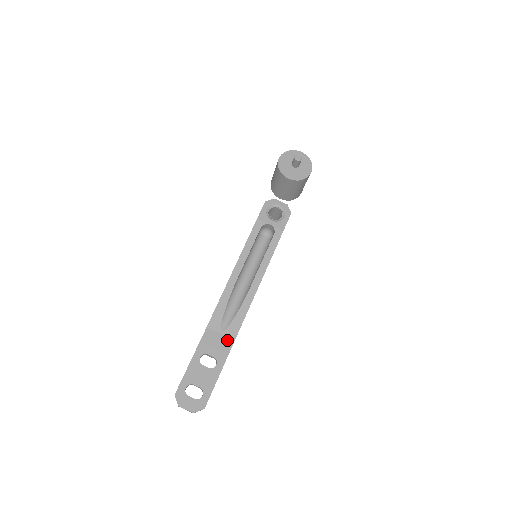
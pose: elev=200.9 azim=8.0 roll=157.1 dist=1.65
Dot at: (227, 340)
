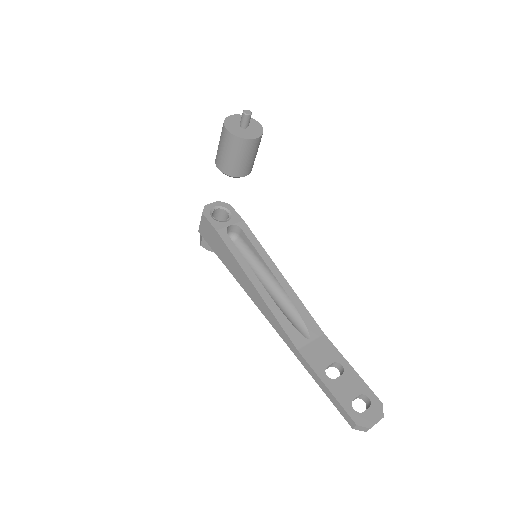
Dot at: (321, 340)
